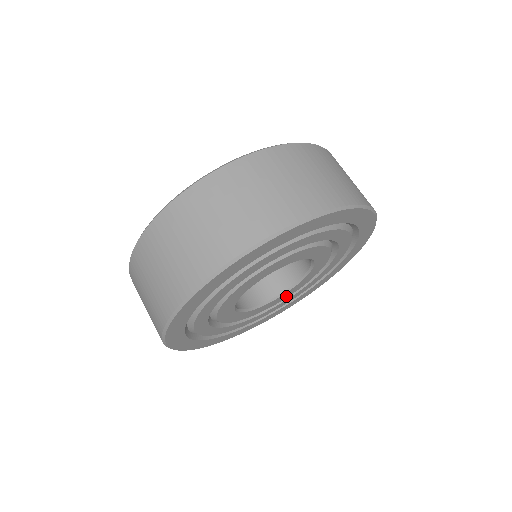
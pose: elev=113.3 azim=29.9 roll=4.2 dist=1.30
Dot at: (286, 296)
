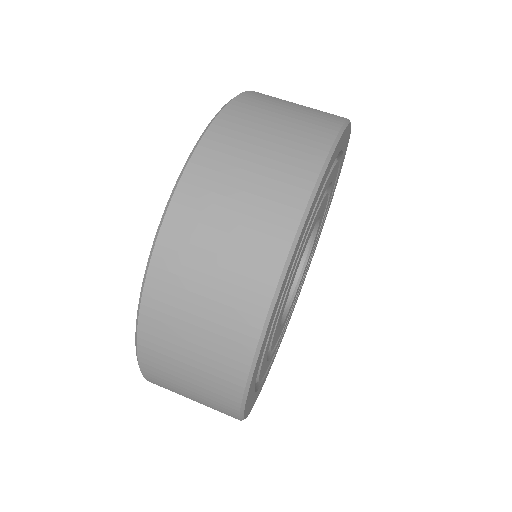
Dot at: (293, 301)
